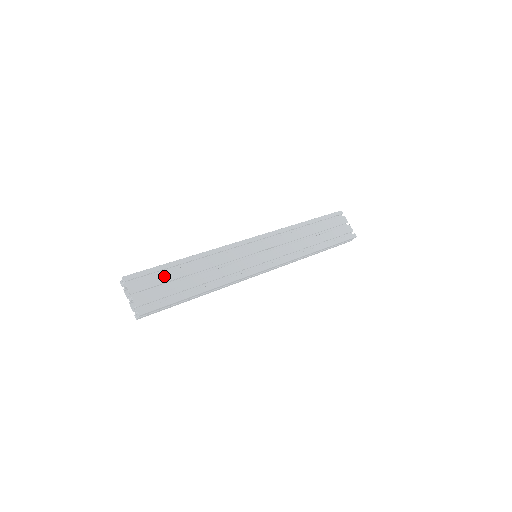
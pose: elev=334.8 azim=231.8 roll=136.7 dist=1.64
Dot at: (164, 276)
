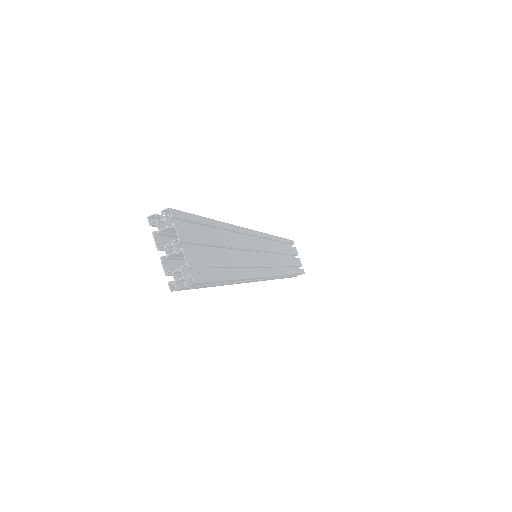
Dot at: (206, 234)
